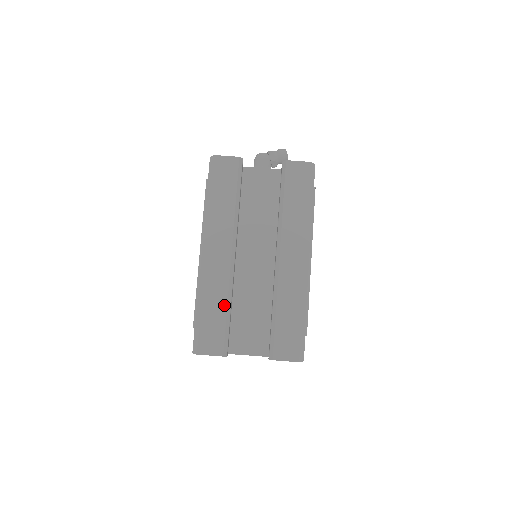
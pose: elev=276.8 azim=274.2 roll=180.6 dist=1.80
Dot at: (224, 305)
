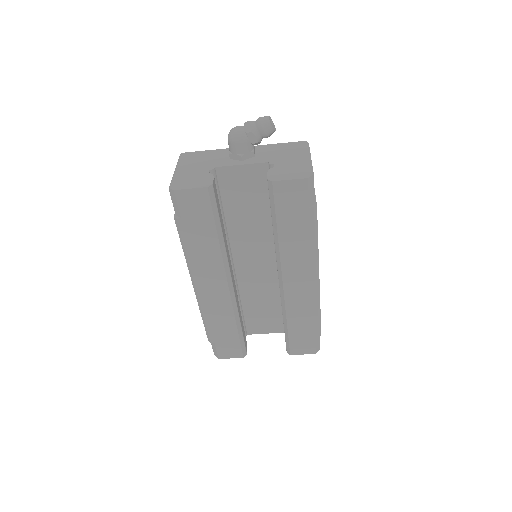
Dot at: (233, 325)
